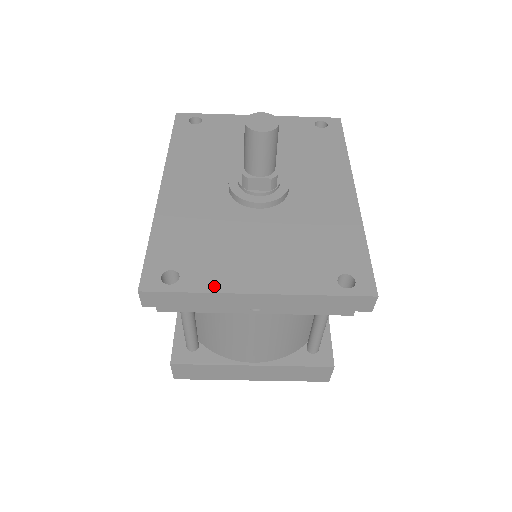
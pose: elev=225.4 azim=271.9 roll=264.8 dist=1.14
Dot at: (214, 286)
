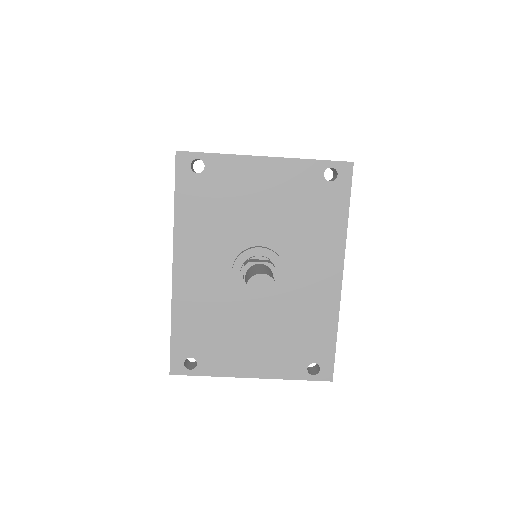
Dot at: (221, 372)
